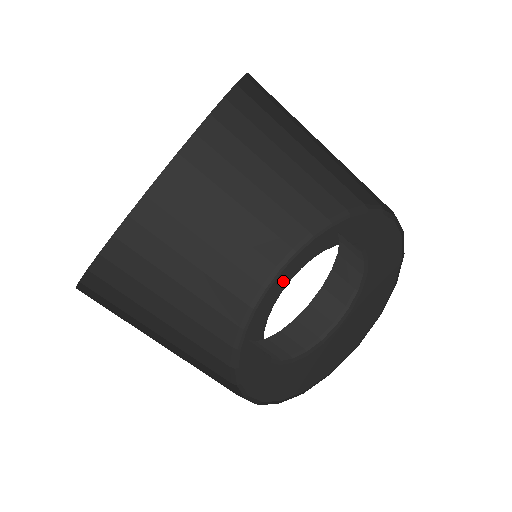
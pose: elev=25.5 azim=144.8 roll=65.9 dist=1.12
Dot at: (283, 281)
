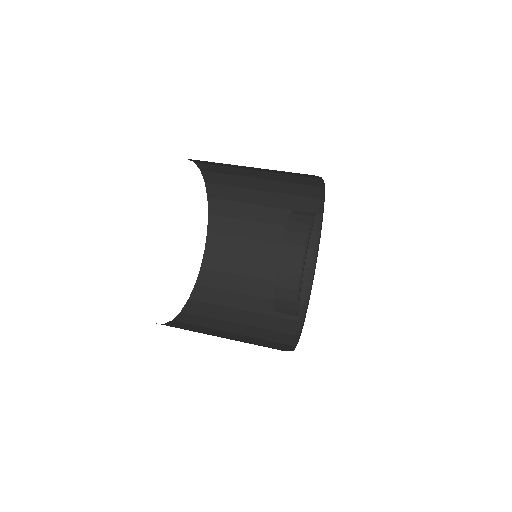
Dot at: occluded
